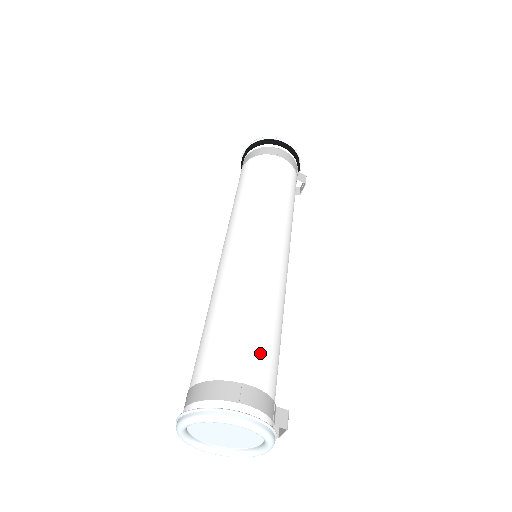
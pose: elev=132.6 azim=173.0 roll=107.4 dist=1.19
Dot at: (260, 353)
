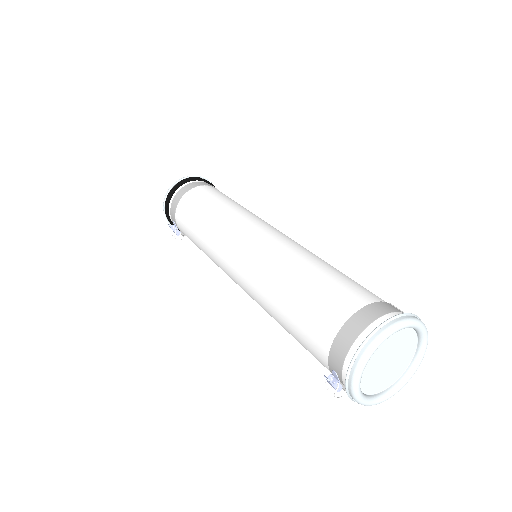
Dot at: occluded
